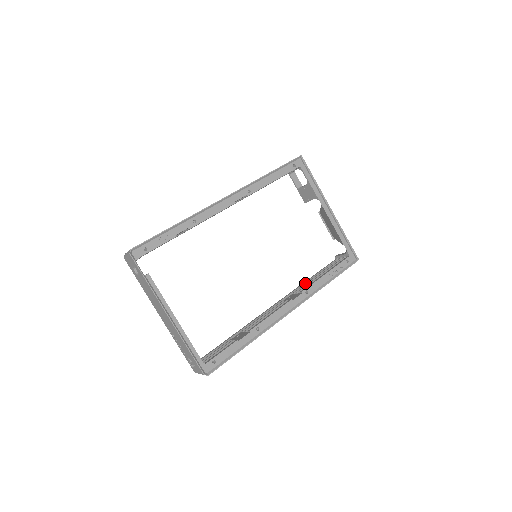
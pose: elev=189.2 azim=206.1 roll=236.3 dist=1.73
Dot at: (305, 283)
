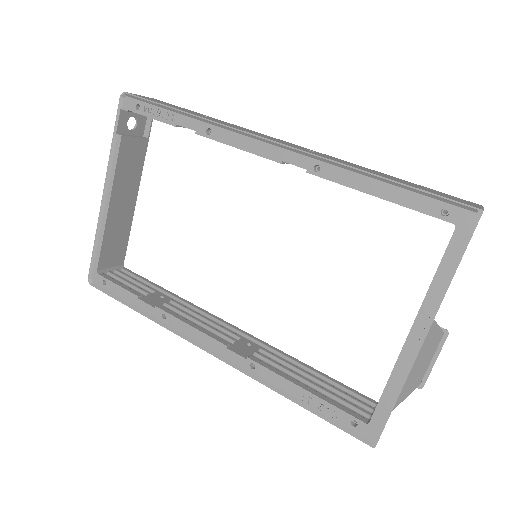
Dot at: (294, 361)
